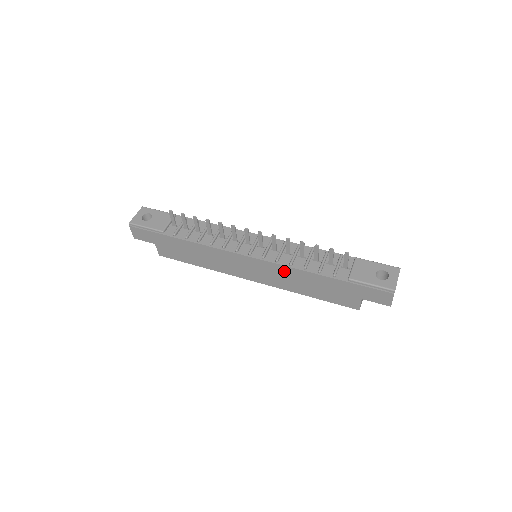
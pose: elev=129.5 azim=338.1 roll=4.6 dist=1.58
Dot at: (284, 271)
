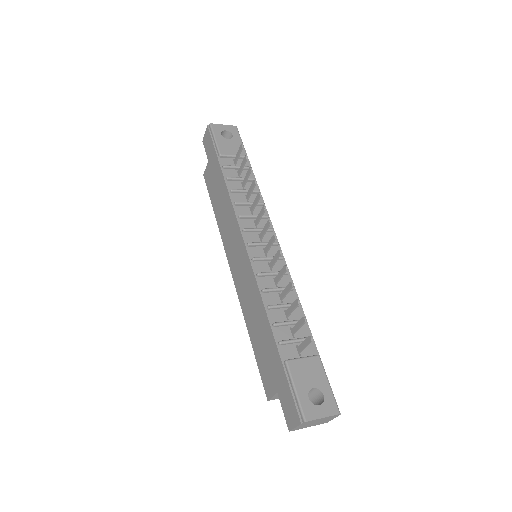
Dot at: (254, 290)
